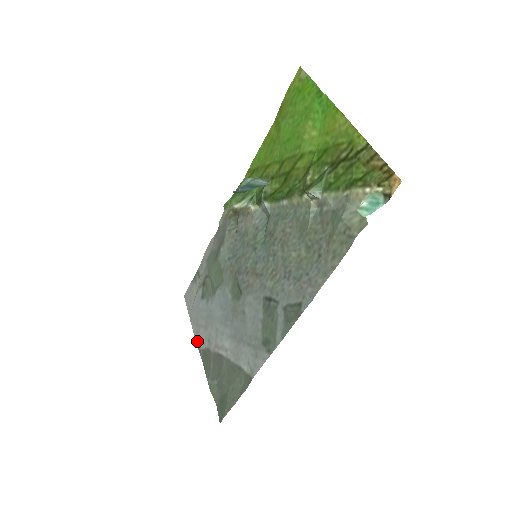
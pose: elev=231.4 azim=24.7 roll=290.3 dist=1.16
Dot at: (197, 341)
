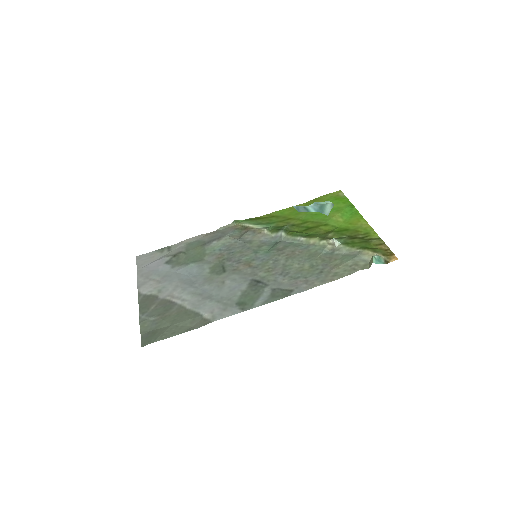
Dot at: (140, 288)
